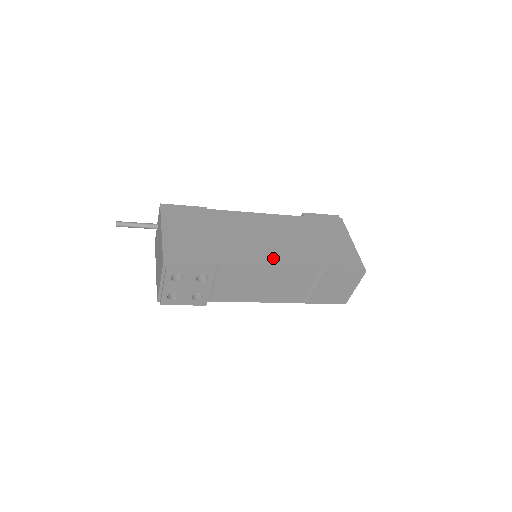
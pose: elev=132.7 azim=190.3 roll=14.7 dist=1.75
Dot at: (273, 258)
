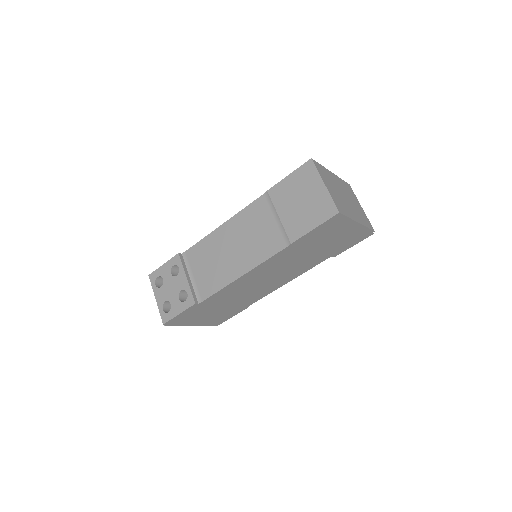
Dot at: occluded
